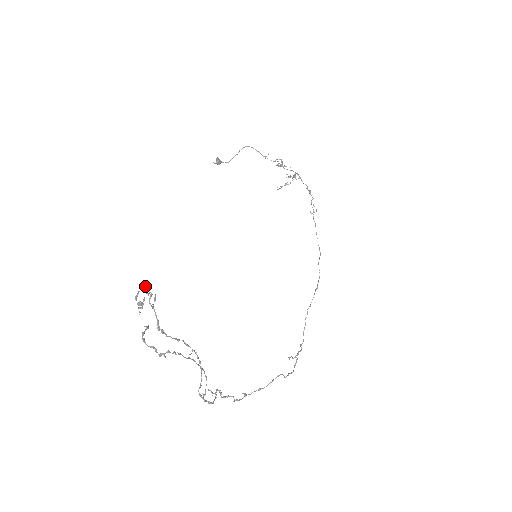
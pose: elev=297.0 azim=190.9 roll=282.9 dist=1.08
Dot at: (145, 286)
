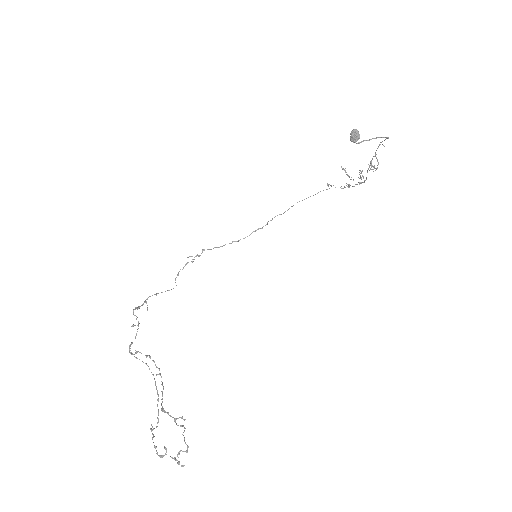
Dot at: occluded
